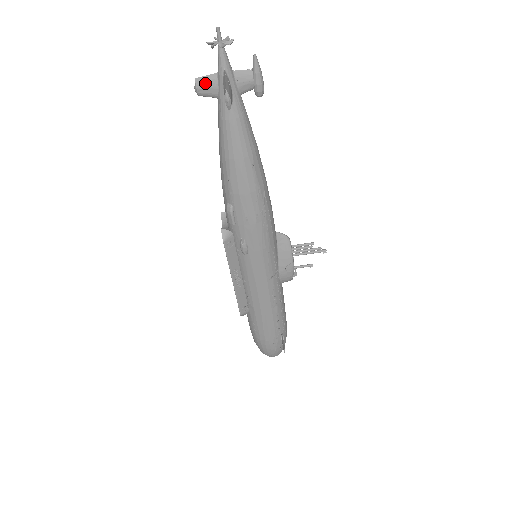
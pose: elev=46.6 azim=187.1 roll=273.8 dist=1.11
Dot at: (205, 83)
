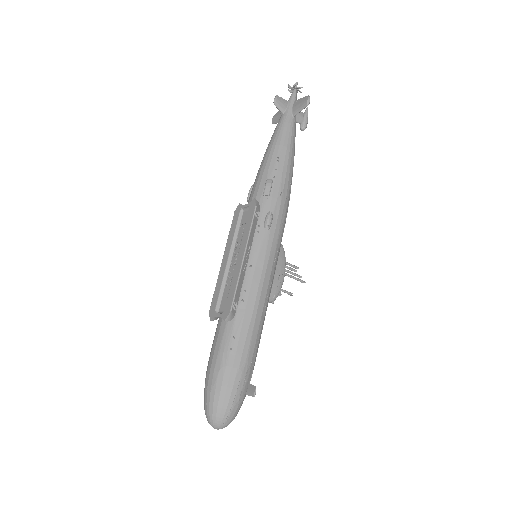
Dot at: (281, 100)
